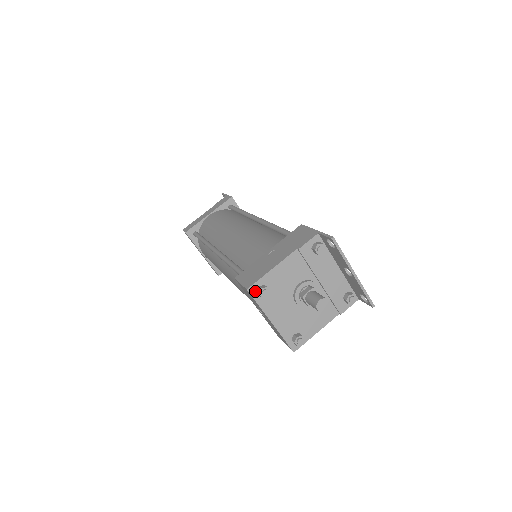
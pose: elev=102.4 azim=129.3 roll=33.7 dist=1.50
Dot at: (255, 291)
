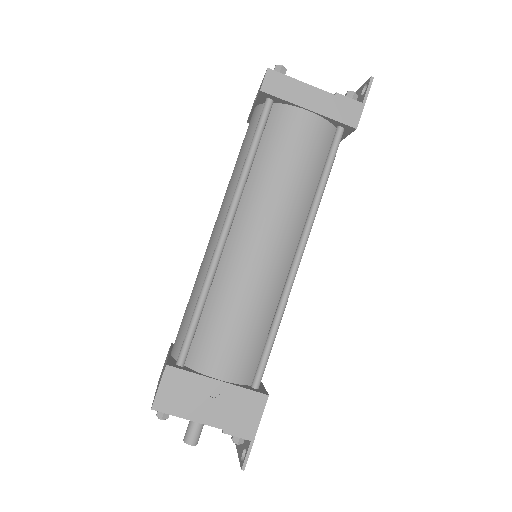
Dot at: (158, 408)
